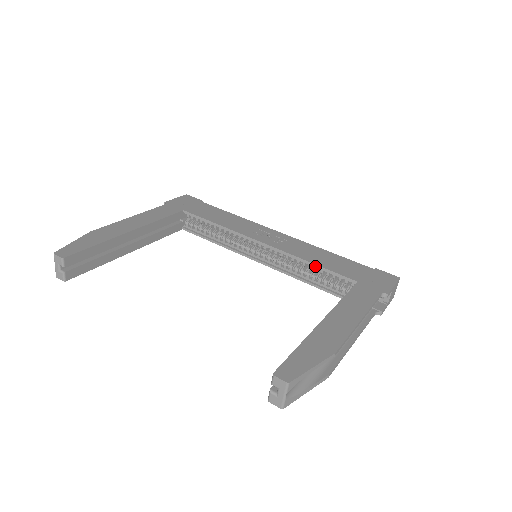
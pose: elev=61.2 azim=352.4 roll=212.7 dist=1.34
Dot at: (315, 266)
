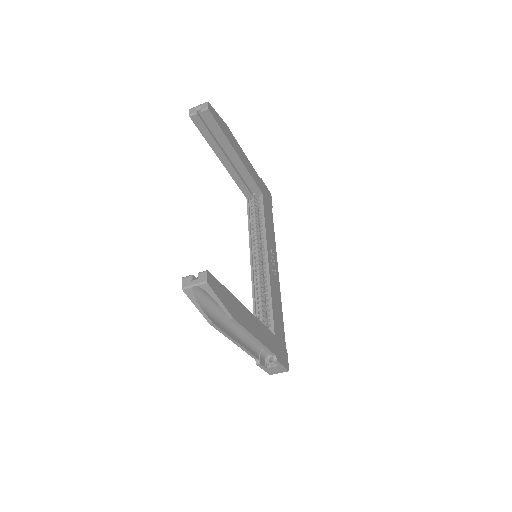
Dot at: (270, 301)
